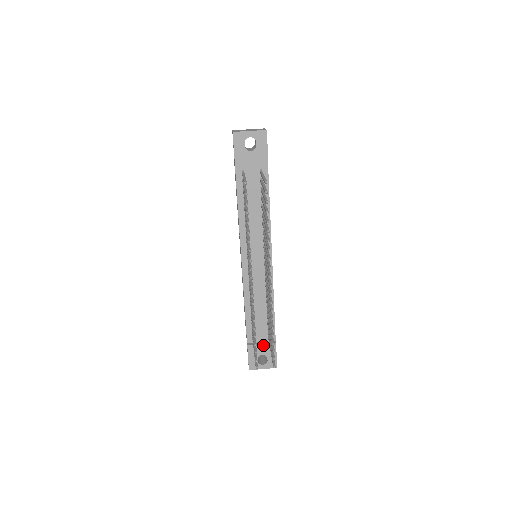
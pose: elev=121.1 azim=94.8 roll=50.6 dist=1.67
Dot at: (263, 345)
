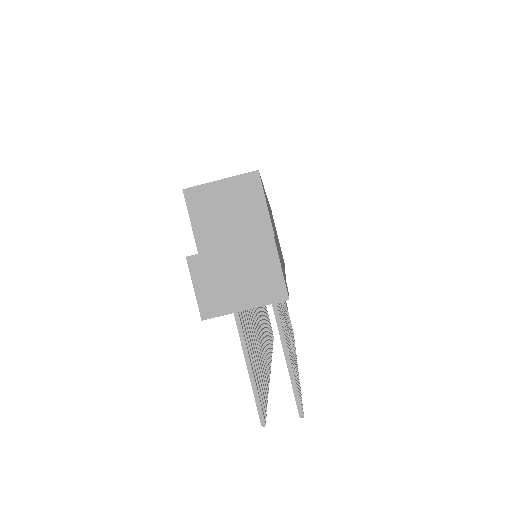
Dot at: occluded
